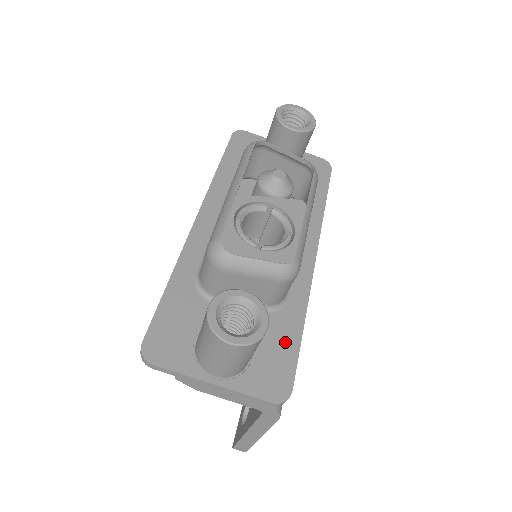
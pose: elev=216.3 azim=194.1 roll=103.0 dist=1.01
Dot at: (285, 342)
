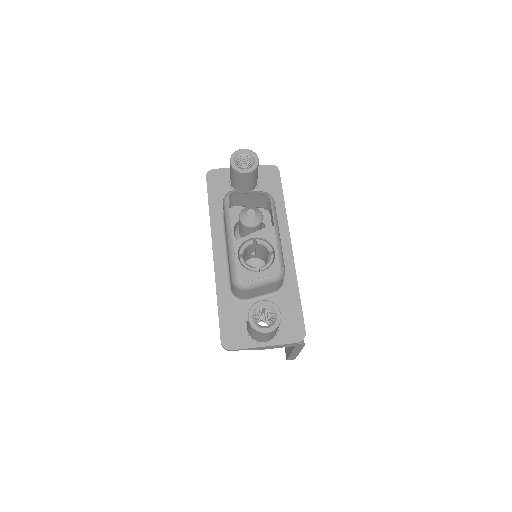
Dot at: (292, 307)
